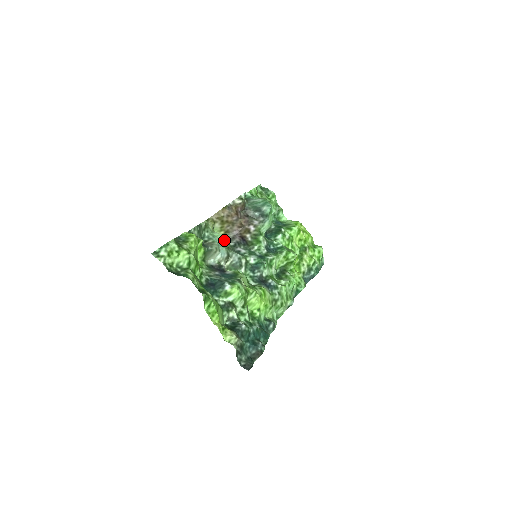
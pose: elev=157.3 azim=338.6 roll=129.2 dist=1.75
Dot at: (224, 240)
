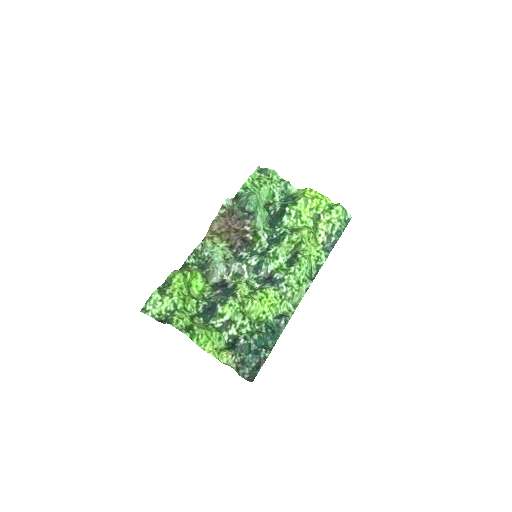
Dot at: (223, 253)
